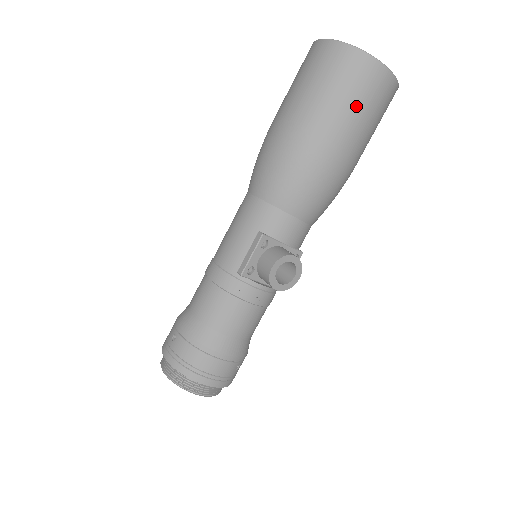
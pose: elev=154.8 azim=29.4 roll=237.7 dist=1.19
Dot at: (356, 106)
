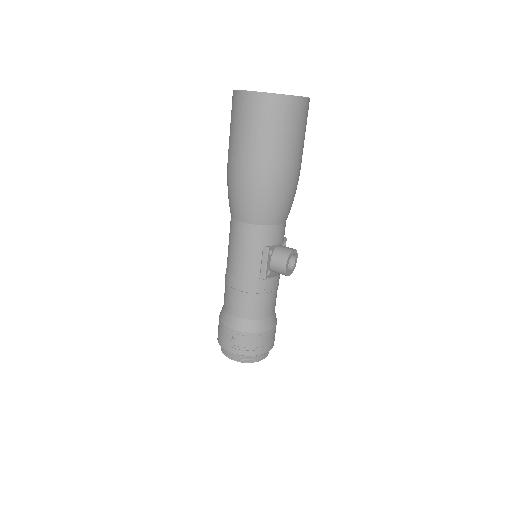
Dot at: (297, 135)
